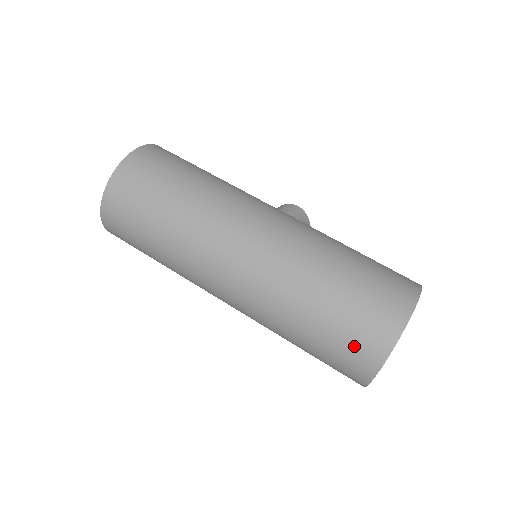
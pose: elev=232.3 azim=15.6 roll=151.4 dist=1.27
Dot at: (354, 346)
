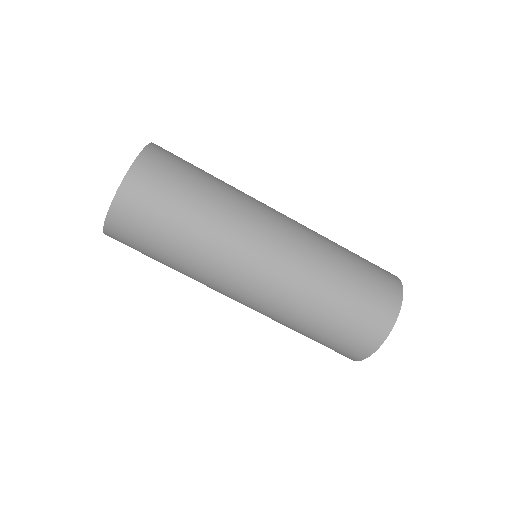
Dot at: (377, 302)
